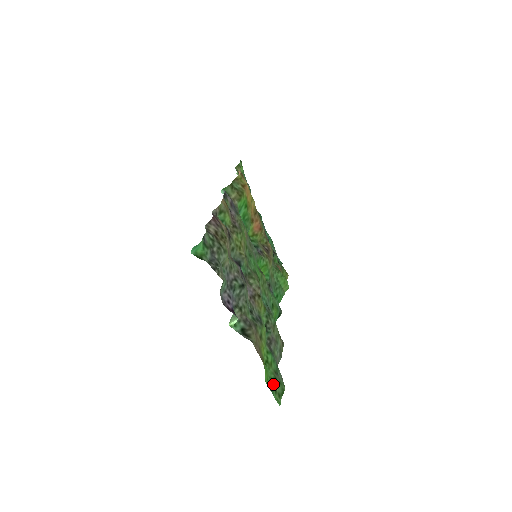
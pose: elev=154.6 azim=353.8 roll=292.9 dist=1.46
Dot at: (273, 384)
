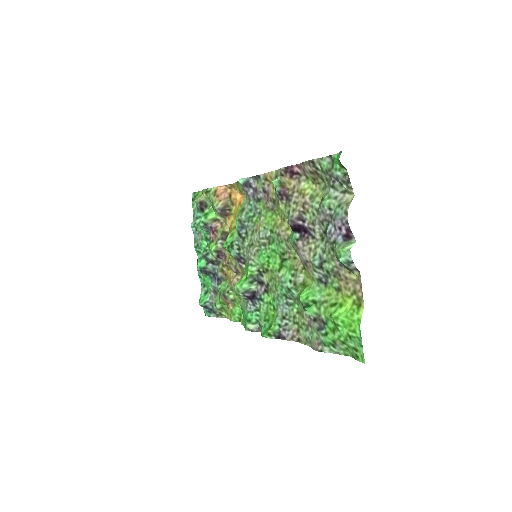
Dot at: (351, 342)
